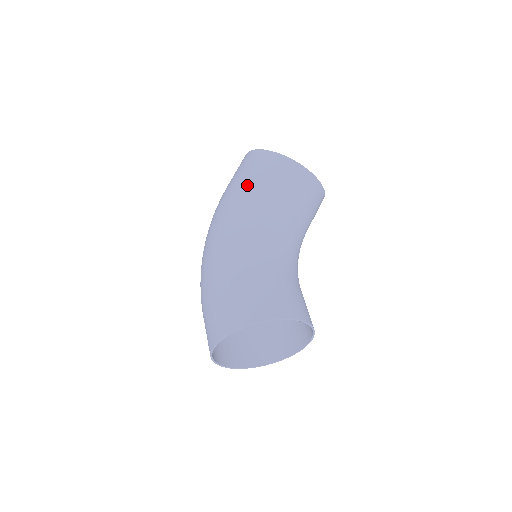
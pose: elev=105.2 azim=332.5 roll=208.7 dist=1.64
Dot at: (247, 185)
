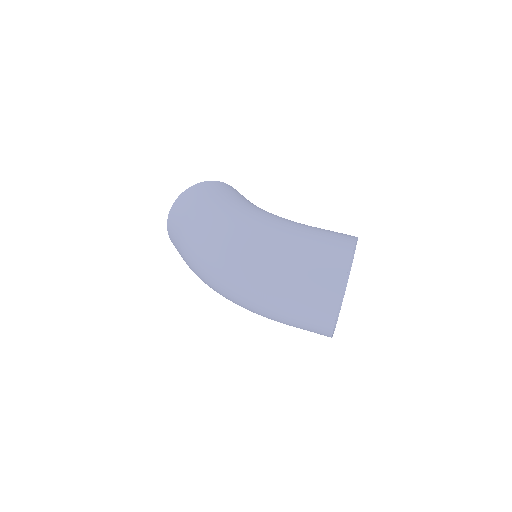
Dot at: (227, 194)
